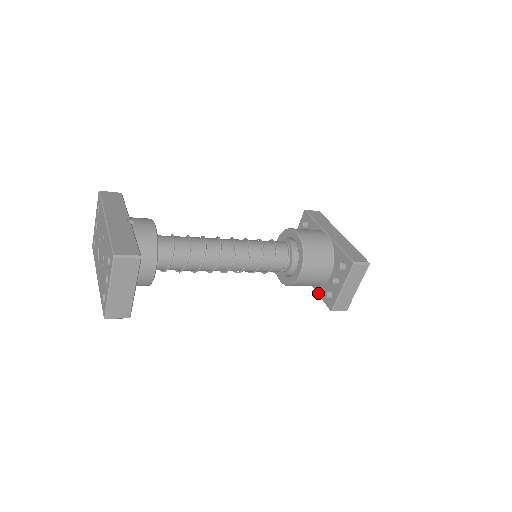
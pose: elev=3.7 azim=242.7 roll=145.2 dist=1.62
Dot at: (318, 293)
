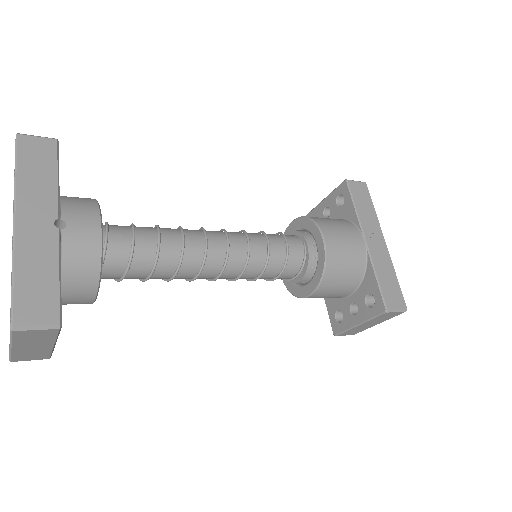
Dot at: (326, 301)
